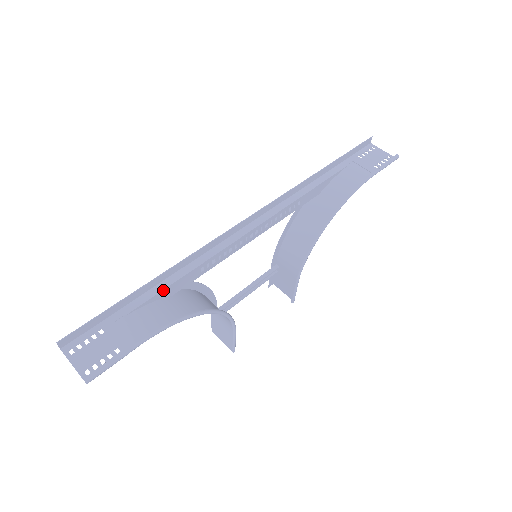
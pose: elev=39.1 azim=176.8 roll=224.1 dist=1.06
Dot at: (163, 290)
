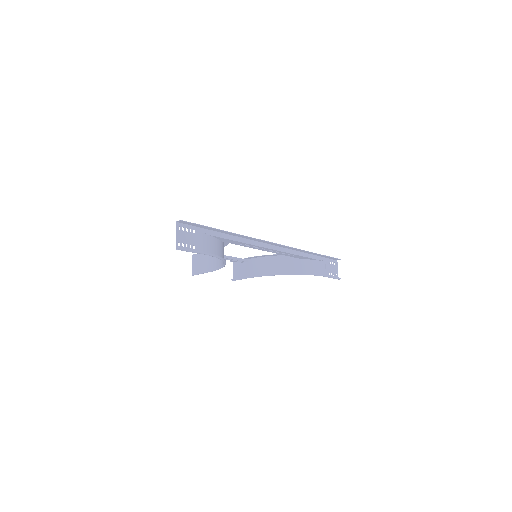
Dot at: (225, 238)
